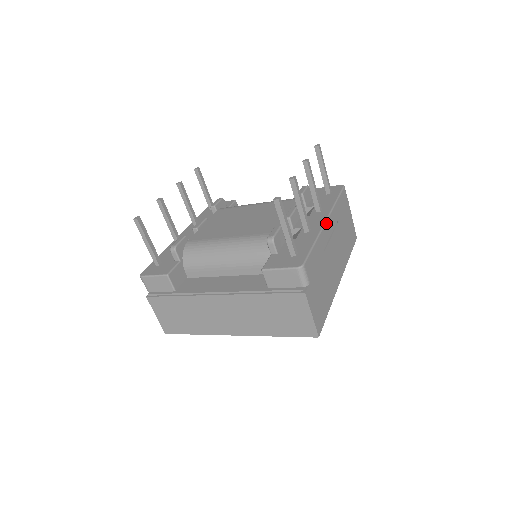
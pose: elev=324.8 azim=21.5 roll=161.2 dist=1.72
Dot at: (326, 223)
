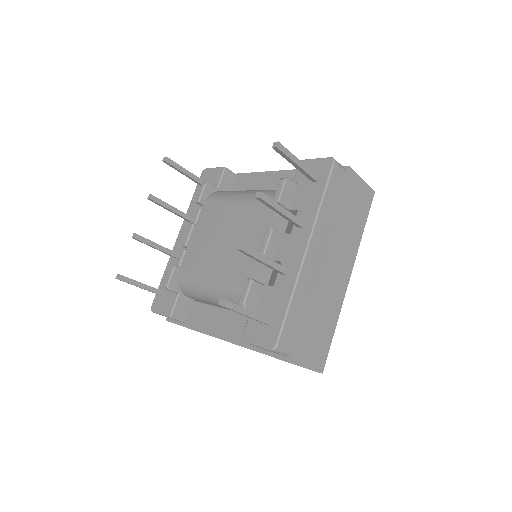
Dot at: (306, 255)
